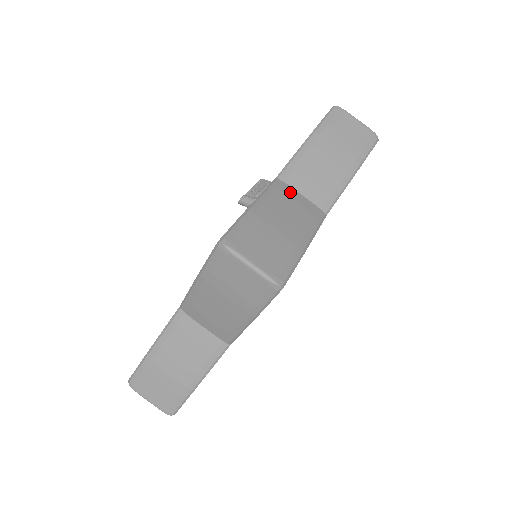
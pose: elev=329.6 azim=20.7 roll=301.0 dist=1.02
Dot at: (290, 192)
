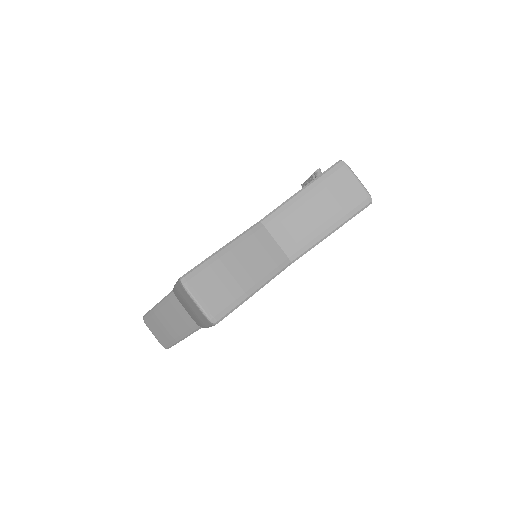
Dot at: occluded
